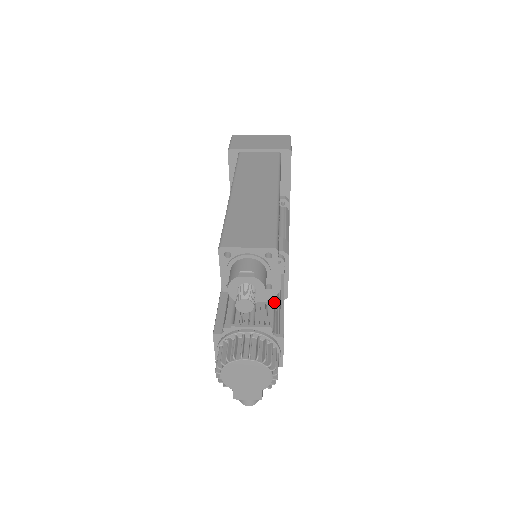
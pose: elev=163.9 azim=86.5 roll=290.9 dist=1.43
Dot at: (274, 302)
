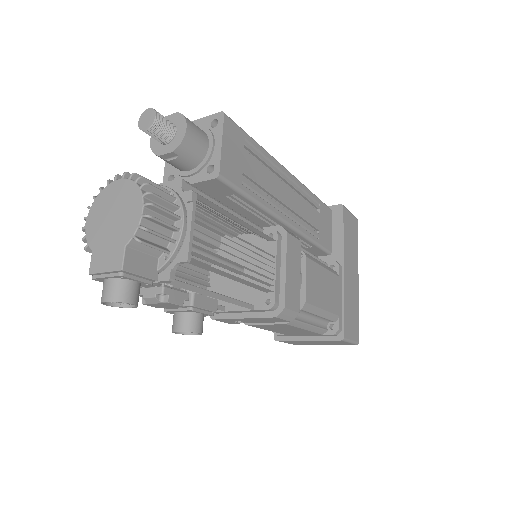
Dot at: (261, 308)
